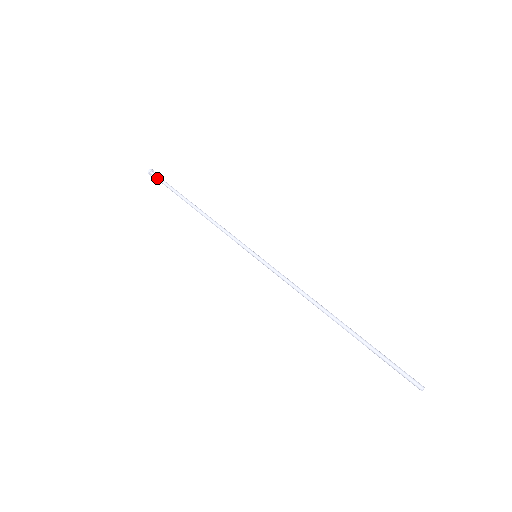
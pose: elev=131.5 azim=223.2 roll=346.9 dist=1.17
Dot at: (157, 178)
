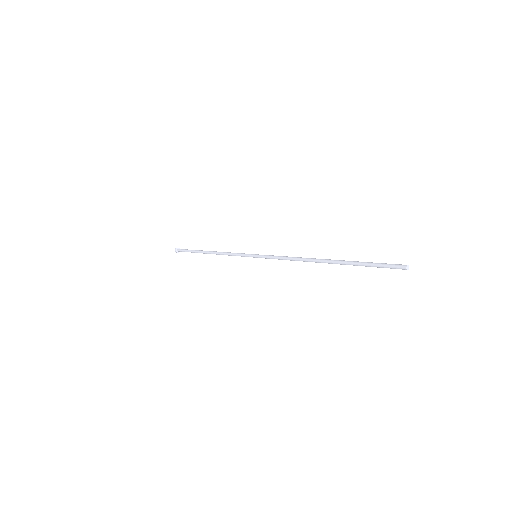
Dot at: (183, 249)
